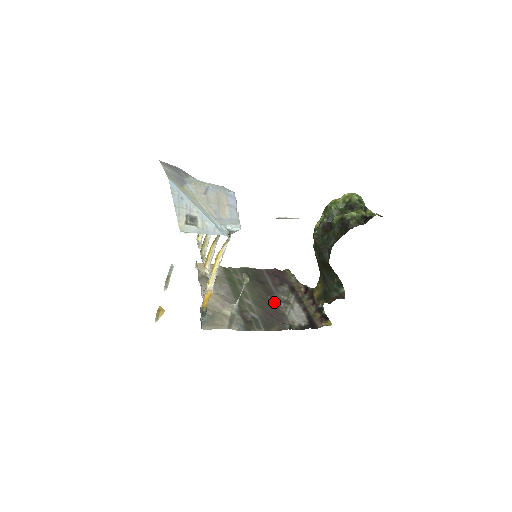
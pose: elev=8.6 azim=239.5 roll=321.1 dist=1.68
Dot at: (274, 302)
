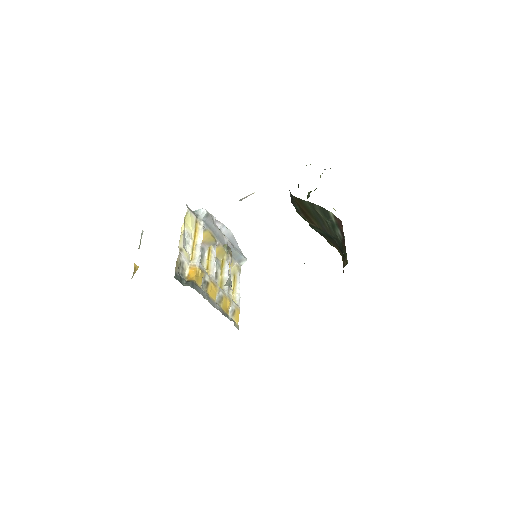
Dot at: occluded
